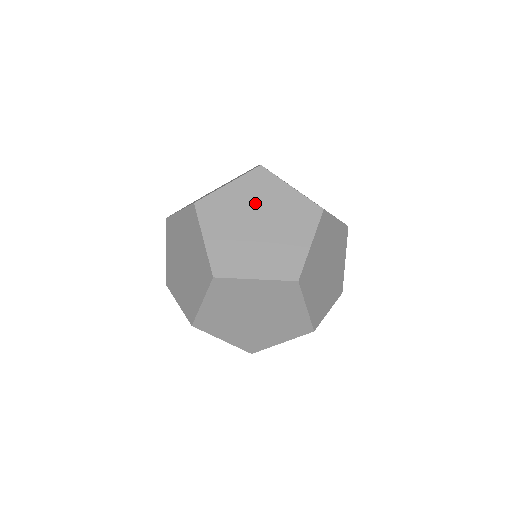
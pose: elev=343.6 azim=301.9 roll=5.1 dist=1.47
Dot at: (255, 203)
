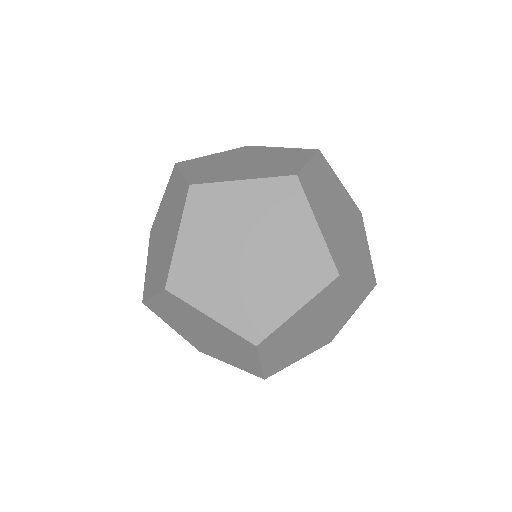
Dot at: (242, 156)
